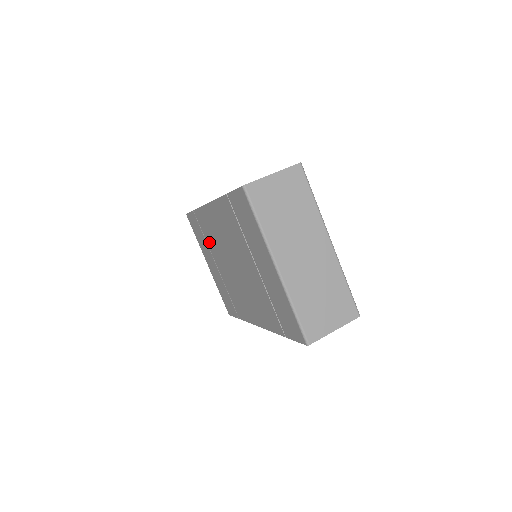
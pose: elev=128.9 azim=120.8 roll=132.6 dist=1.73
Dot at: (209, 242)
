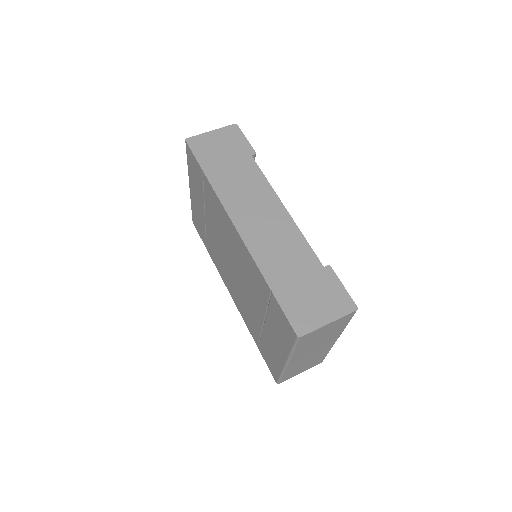
Dot at: (209, 206)
